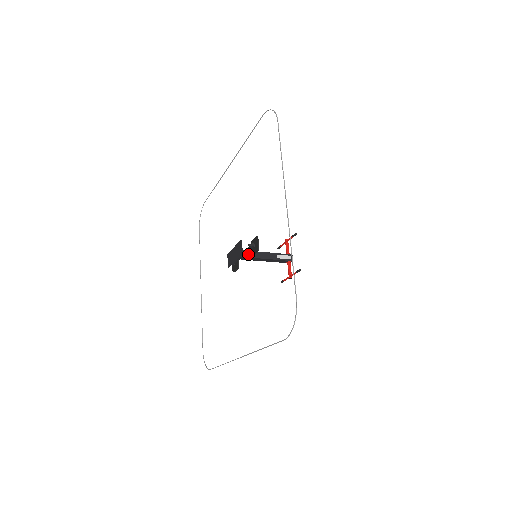
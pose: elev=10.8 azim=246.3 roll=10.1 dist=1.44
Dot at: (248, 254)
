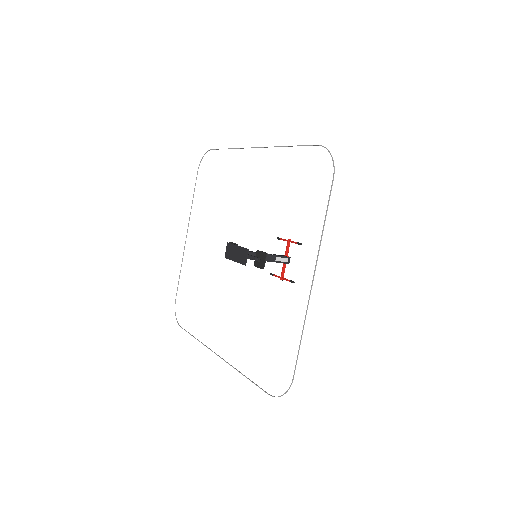
Dot at: occluded
